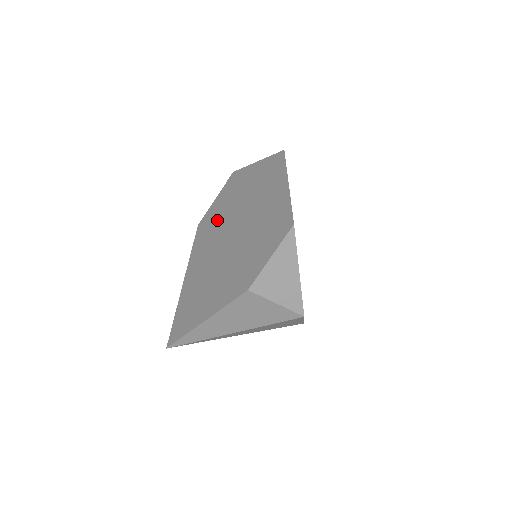
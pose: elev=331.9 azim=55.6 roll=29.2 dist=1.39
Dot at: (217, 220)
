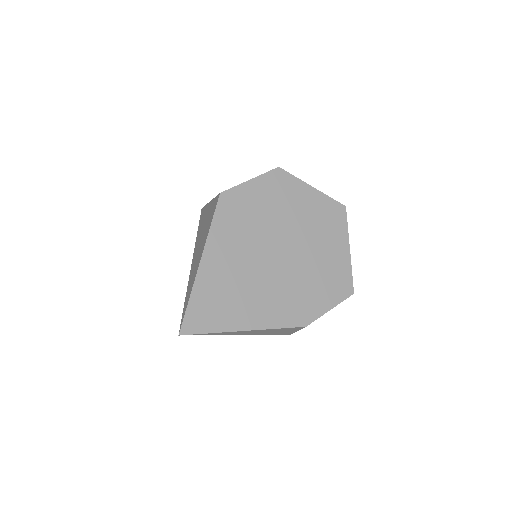
Dot at: (257, 214)
